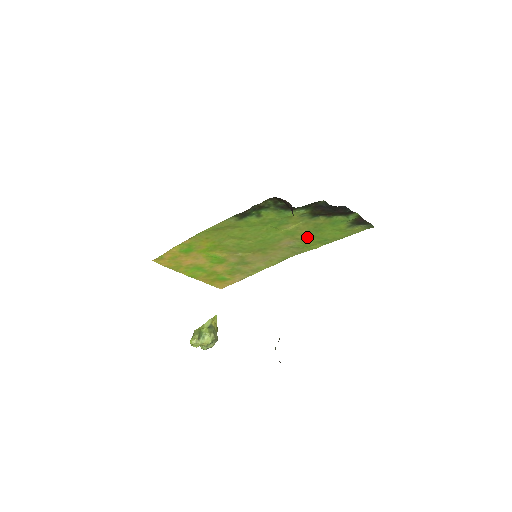
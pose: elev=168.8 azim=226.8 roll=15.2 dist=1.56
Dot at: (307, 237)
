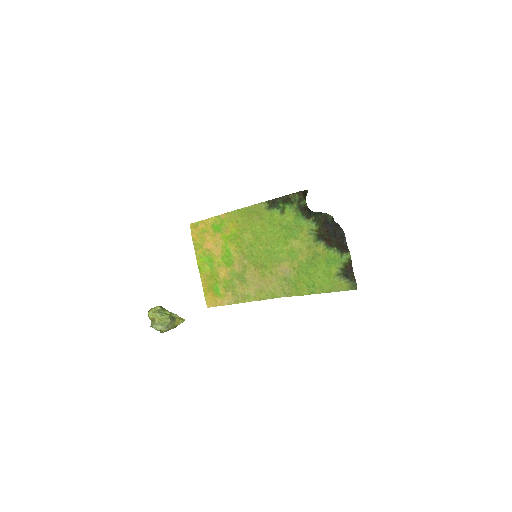
Dot at: (302, 270)
